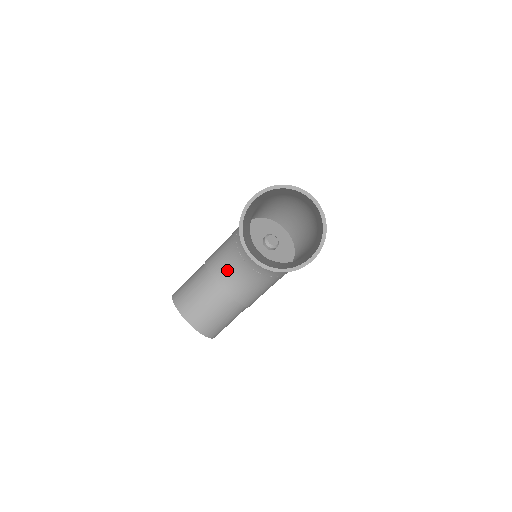
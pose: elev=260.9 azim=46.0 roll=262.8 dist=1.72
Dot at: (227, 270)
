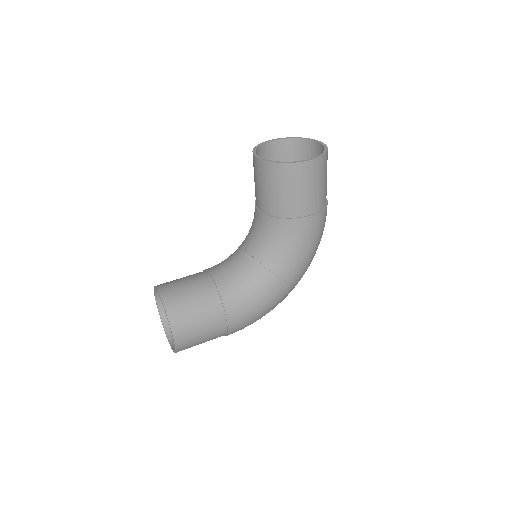
Dot at: (223, 263)
